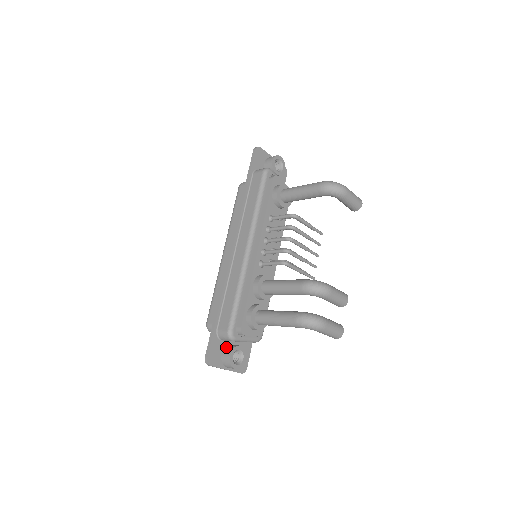
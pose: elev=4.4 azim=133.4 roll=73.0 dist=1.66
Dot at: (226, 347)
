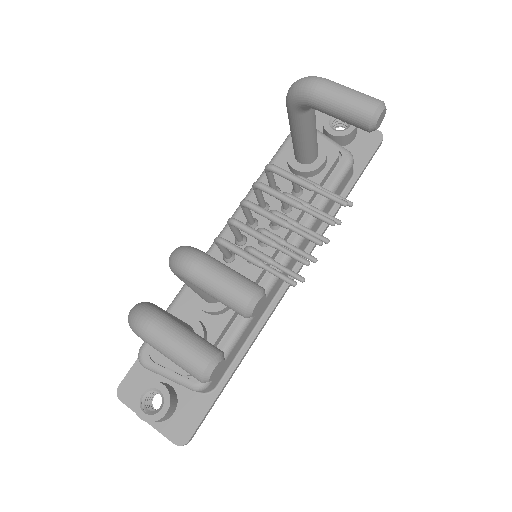
Dot at: occluded
